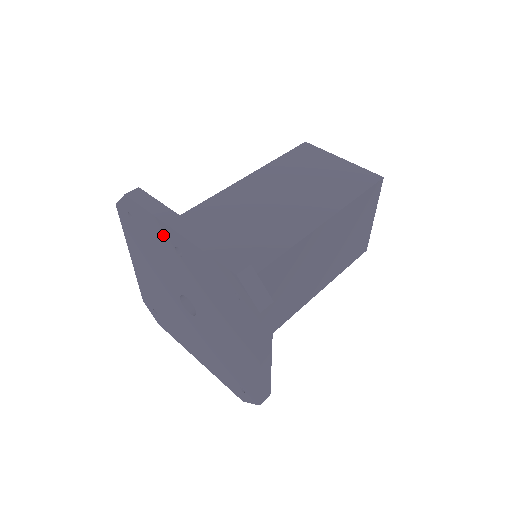
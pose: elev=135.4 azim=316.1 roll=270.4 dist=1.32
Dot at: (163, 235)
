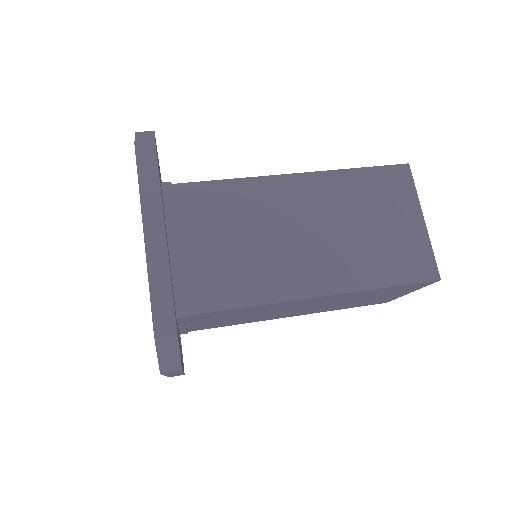
Dot at: occluded
